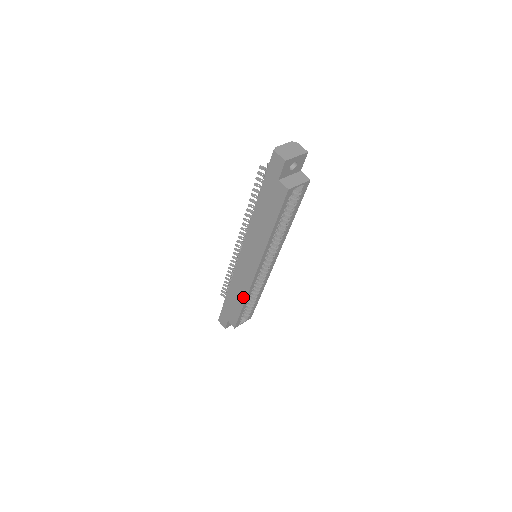
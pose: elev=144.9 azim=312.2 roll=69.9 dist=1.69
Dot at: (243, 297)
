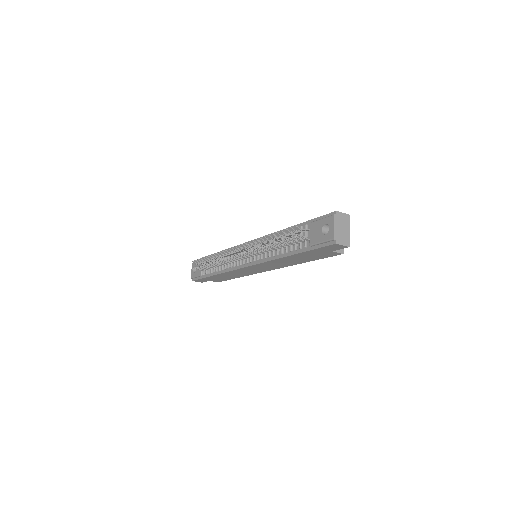
Dot at: (240, 276)
